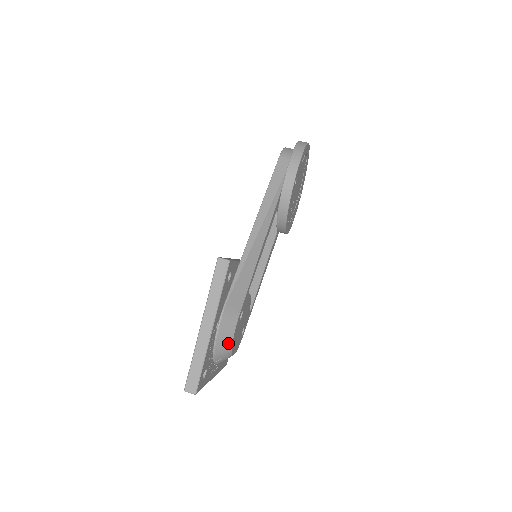
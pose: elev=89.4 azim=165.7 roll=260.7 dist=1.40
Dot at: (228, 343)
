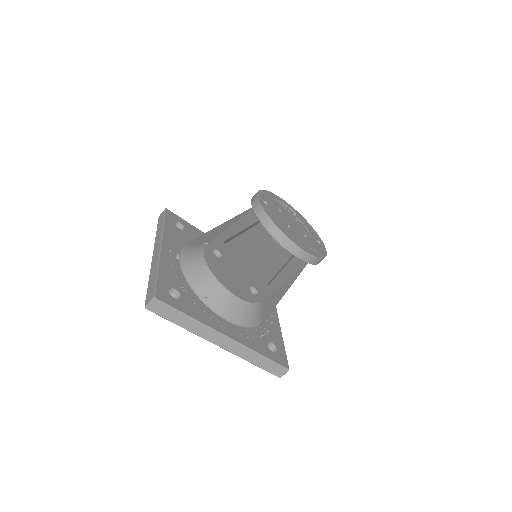
Dot at: (201, 267)
